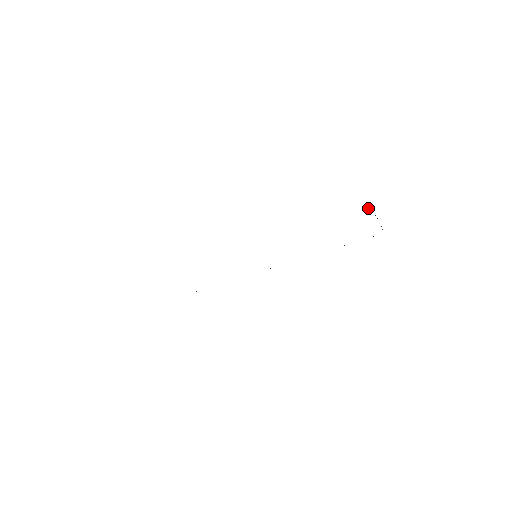
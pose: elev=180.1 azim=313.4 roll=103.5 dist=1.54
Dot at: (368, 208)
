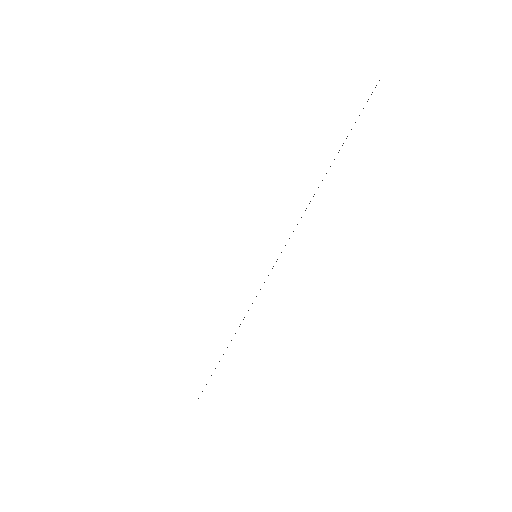
Dot at: occluded
